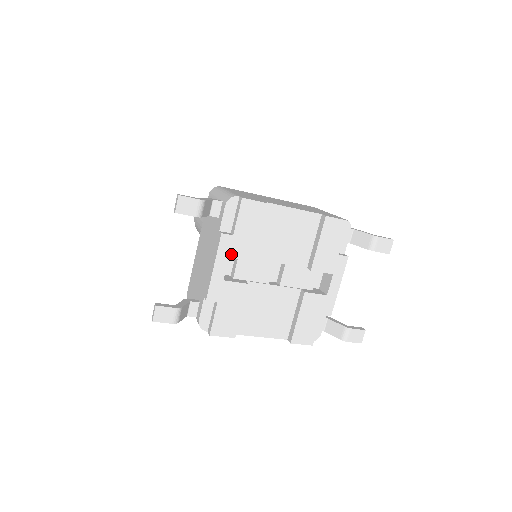
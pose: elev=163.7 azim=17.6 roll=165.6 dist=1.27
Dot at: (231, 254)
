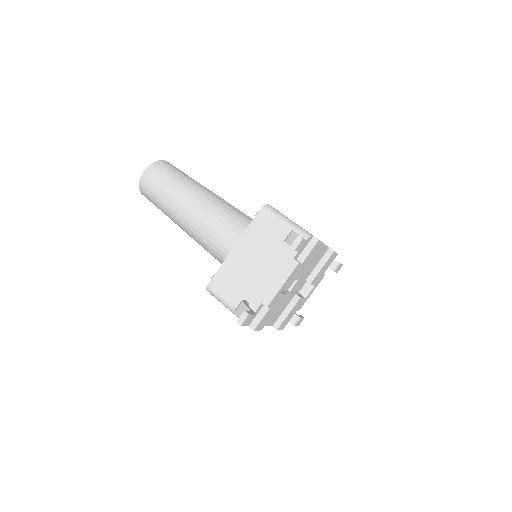
Dot at: (294, 276)
